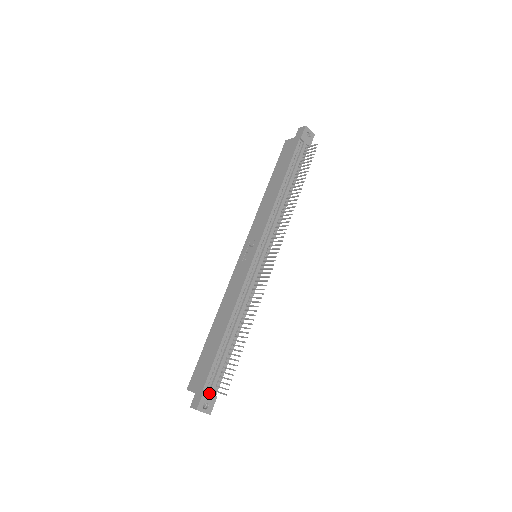
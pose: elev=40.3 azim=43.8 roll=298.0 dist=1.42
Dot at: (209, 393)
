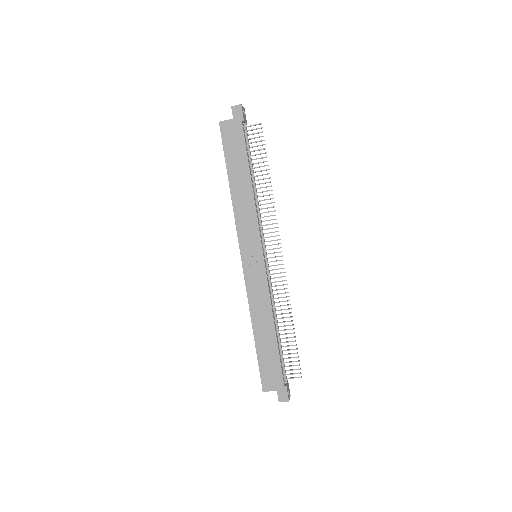
Dot at: (287, 384)
